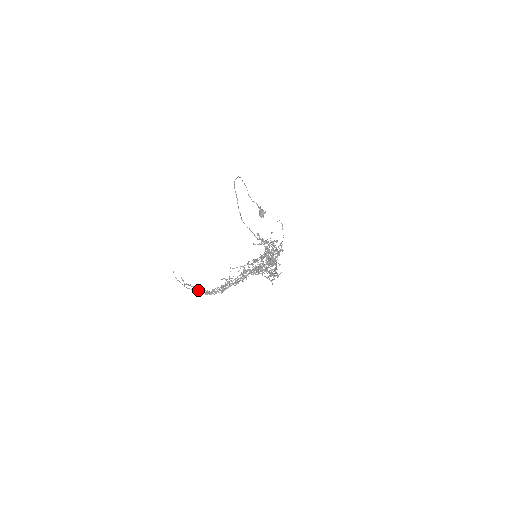
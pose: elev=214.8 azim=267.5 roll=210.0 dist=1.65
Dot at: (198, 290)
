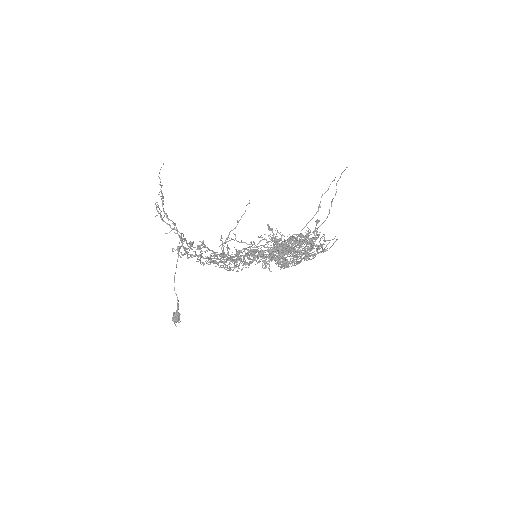
Dot at: occluded
